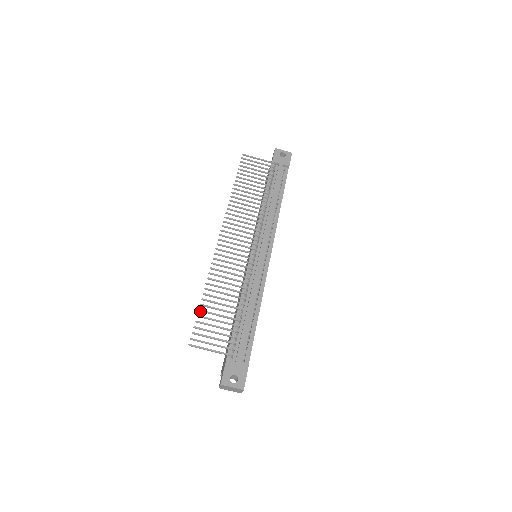
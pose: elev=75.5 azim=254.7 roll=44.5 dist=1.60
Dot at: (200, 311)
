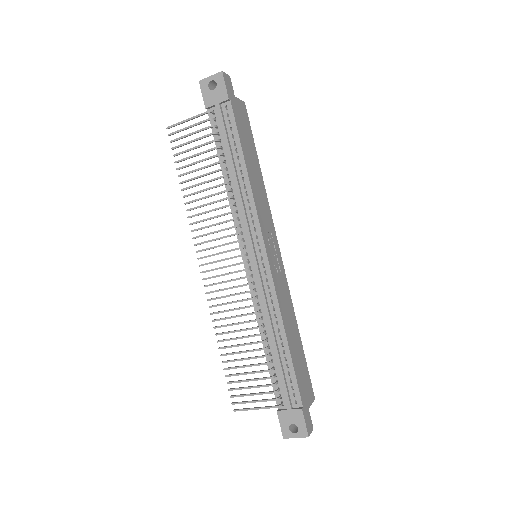
Dot at: (226, 369)
